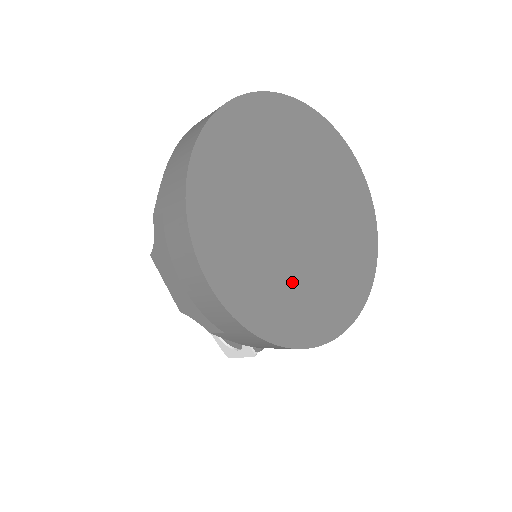
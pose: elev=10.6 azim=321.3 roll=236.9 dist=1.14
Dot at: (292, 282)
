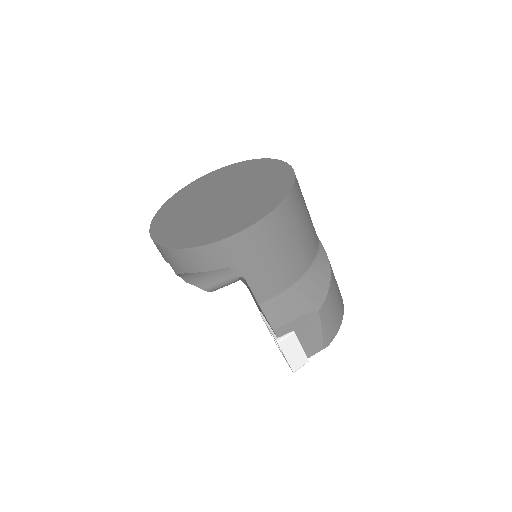
Dot at: (197, 223)
